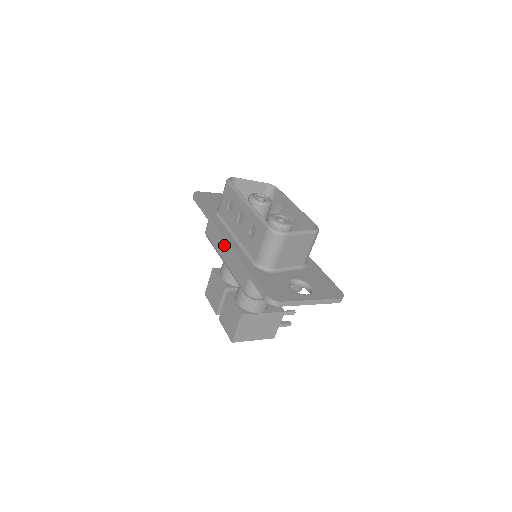
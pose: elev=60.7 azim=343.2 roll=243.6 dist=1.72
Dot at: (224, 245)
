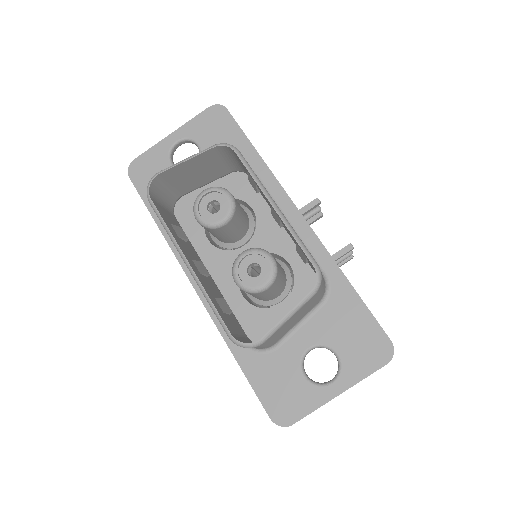
Dot at: occluded
